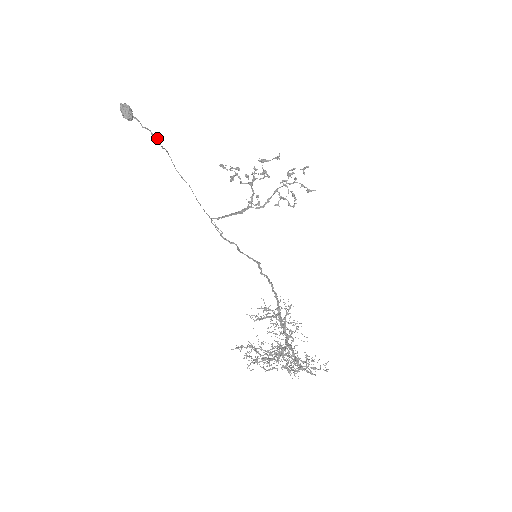
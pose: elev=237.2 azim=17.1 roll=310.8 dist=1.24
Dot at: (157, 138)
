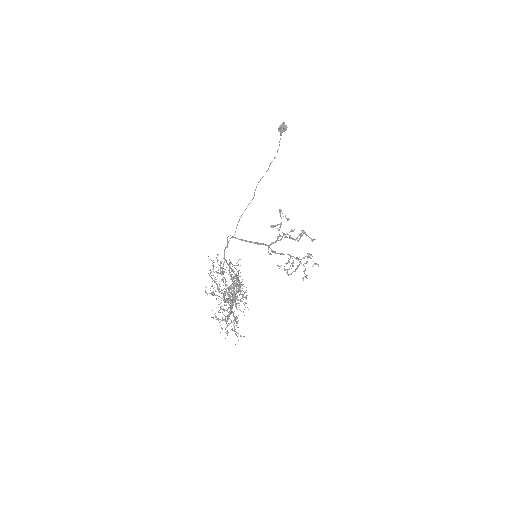
Dot at: occluded
